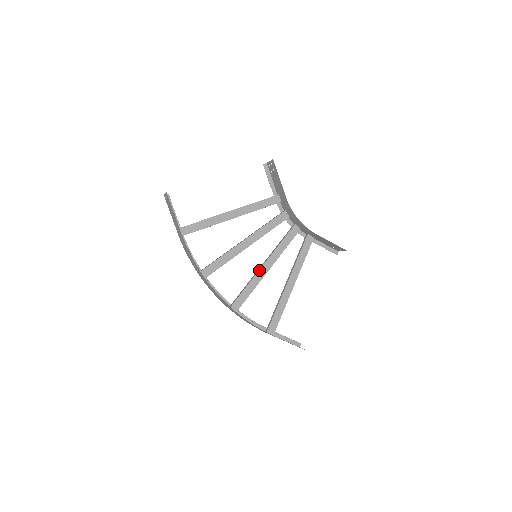
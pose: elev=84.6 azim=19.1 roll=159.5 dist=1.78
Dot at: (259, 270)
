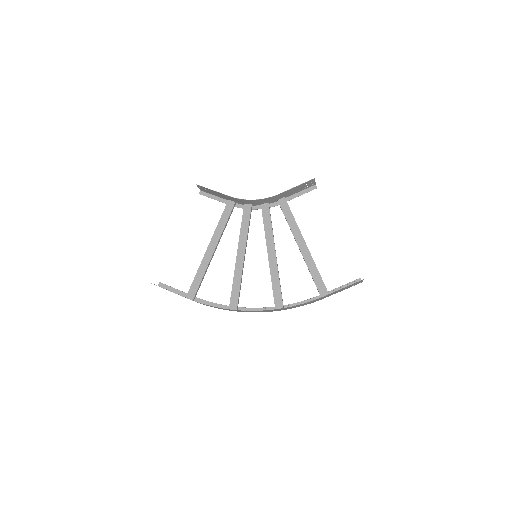
Dot at: (269, 263)
